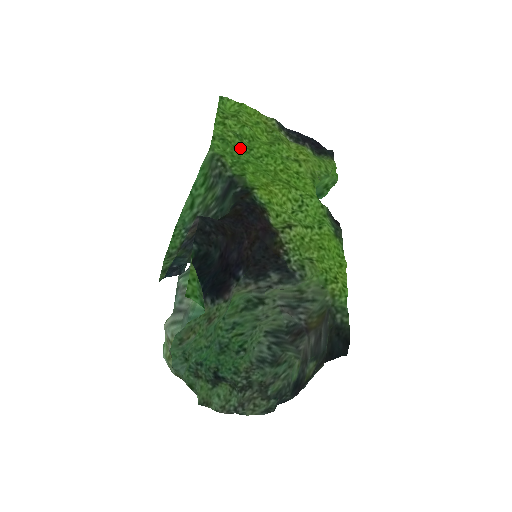
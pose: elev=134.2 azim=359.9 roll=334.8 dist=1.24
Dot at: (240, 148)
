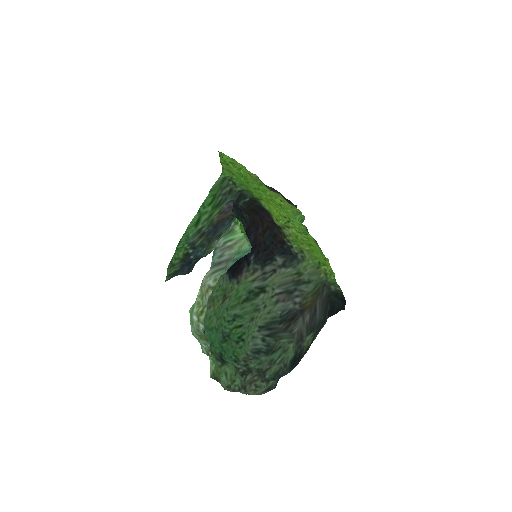
Dot at: (241, 179)
